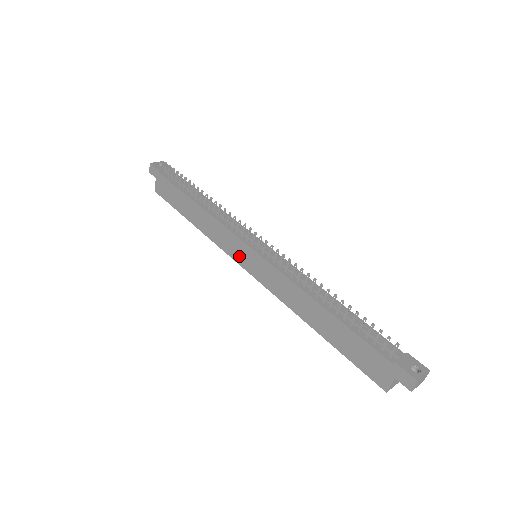
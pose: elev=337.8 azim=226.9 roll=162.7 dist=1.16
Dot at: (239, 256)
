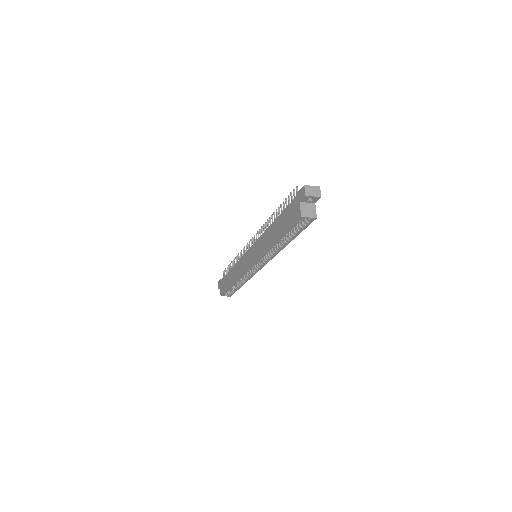
Dot at: (247, 263)
